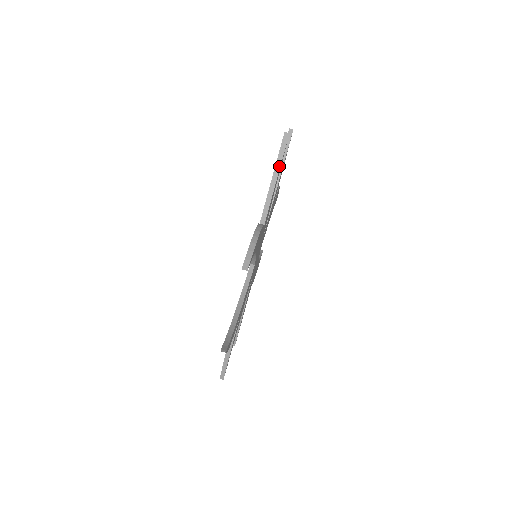
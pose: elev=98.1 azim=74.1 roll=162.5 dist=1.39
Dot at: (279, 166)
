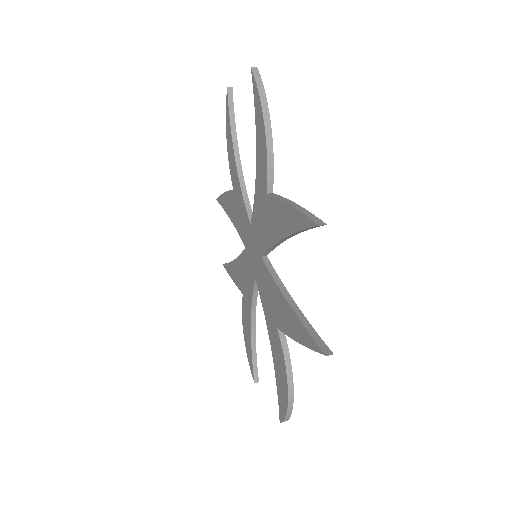
Dot at: occluded
